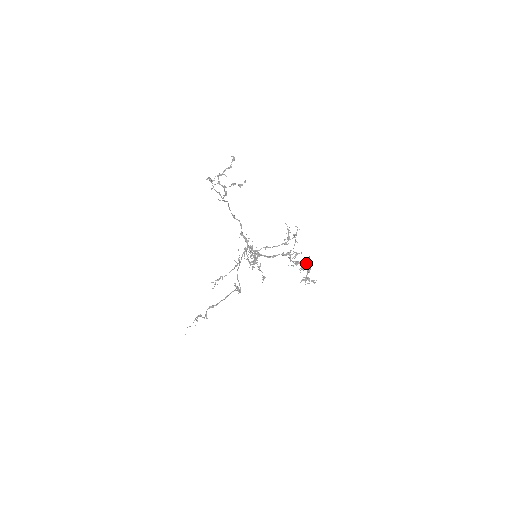
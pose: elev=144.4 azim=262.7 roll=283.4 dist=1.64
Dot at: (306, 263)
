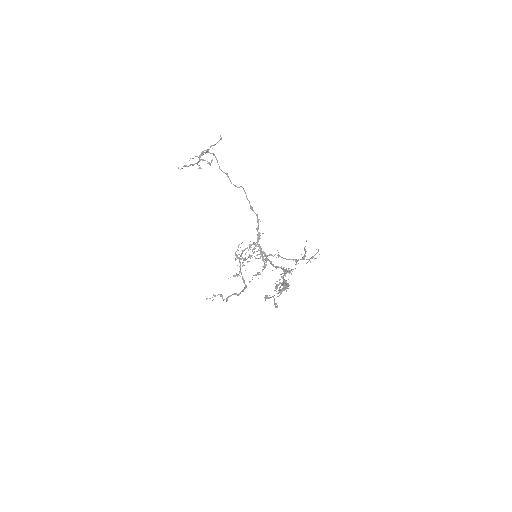
Dot at: (281, 283)
